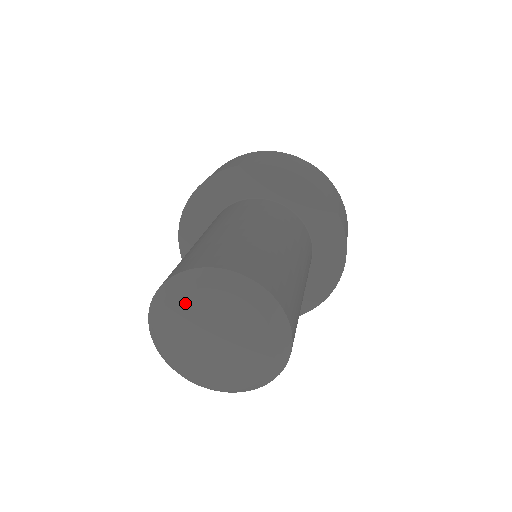
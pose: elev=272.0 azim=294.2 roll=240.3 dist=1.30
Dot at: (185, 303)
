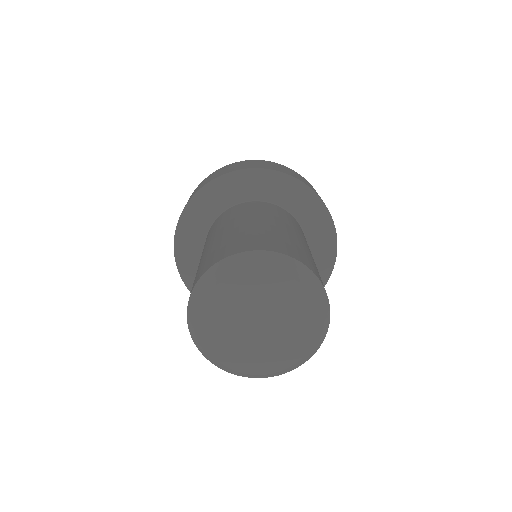
Dot at: (225, 292)
